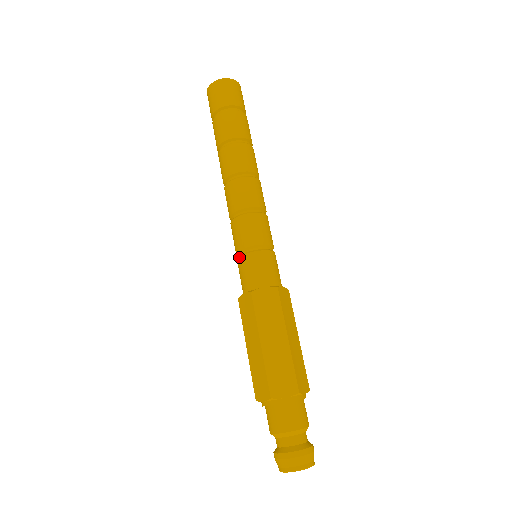
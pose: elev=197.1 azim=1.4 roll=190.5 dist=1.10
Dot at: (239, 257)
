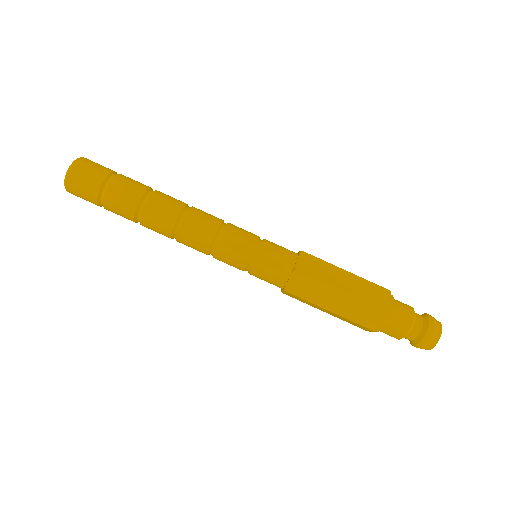
Dot at: occluded
